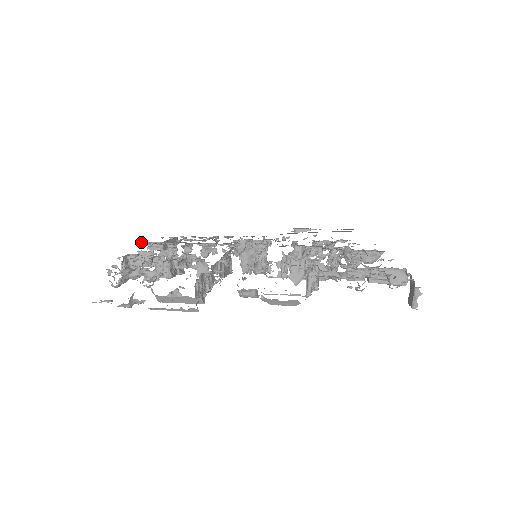
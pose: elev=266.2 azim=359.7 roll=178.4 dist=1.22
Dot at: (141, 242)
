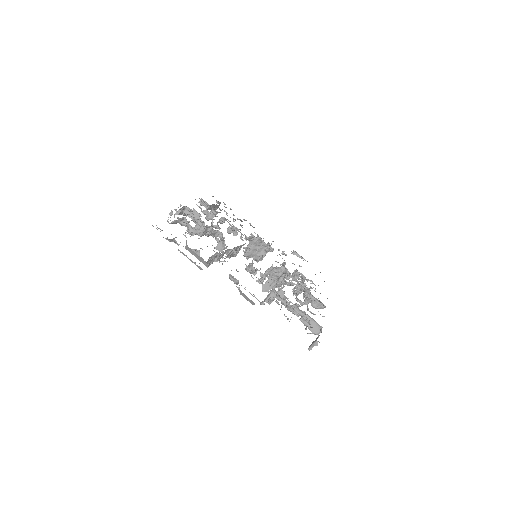
Dot at: occluded
